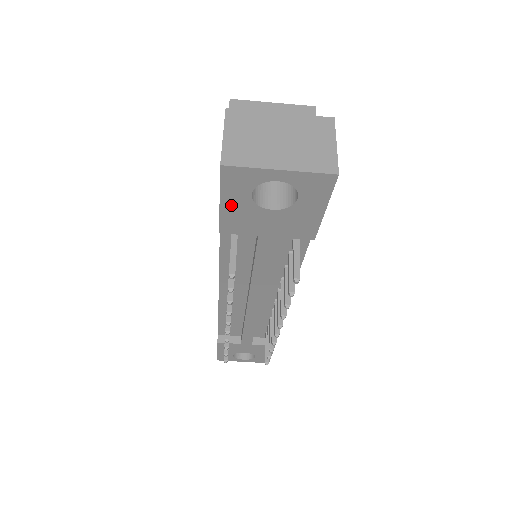
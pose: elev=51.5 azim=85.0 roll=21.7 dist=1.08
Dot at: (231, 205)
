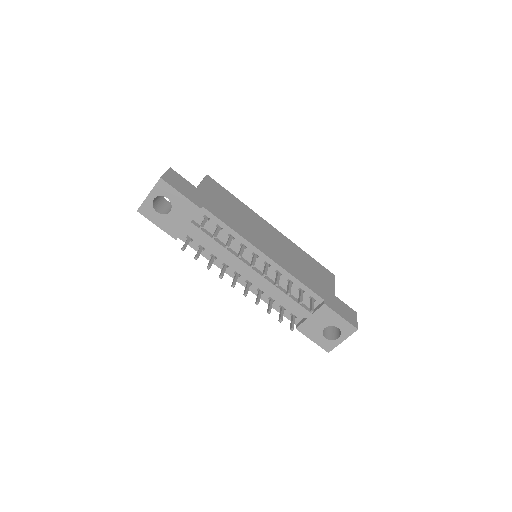
Dot at: (160, 223)
